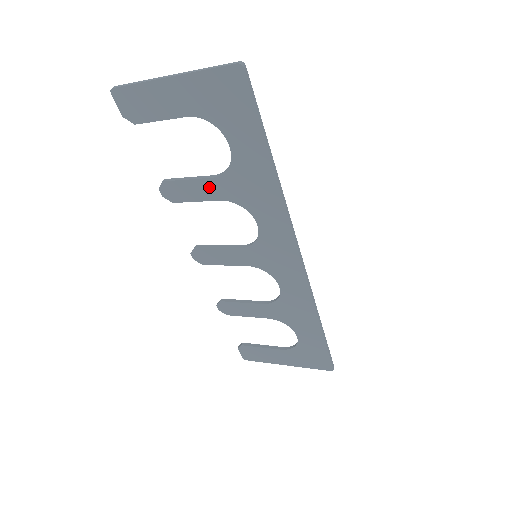
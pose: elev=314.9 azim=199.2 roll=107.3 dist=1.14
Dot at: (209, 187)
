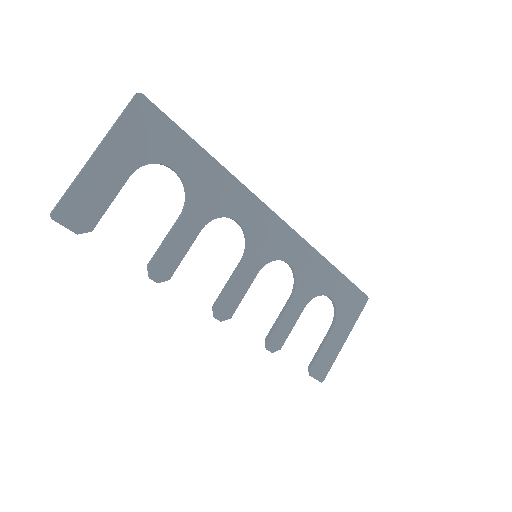
Dot at: (185, 227)
